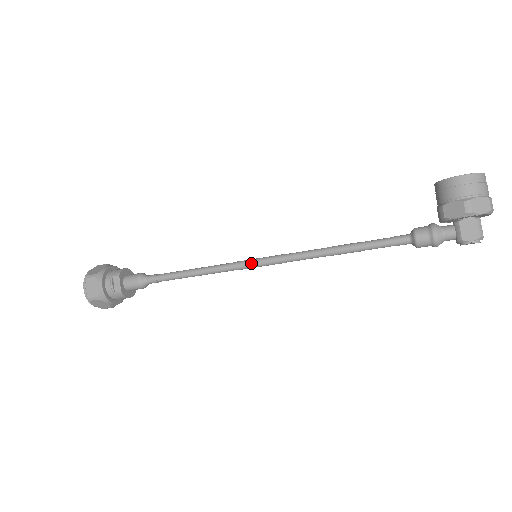
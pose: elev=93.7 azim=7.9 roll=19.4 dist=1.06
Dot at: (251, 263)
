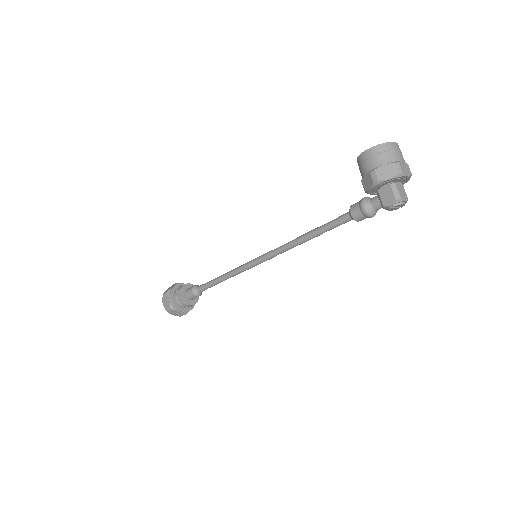
Dot at: (252, 262)
